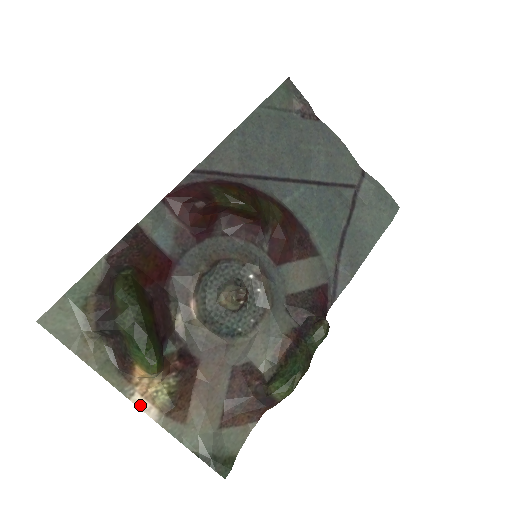
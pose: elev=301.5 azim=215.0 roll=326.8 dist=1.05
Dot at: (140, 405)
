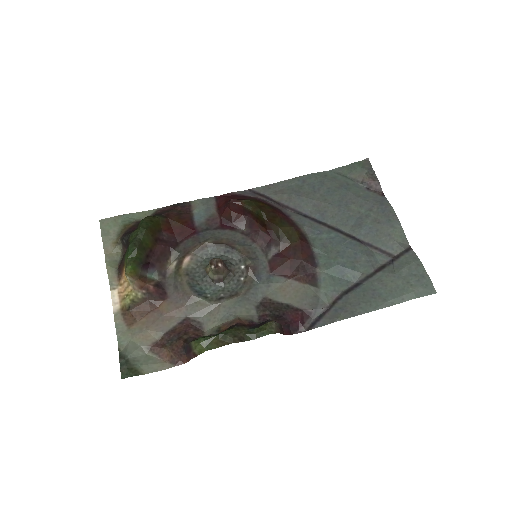
Dot at: (113, 297)
